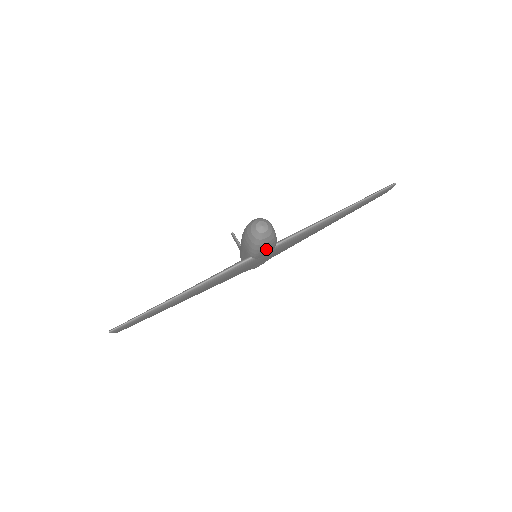
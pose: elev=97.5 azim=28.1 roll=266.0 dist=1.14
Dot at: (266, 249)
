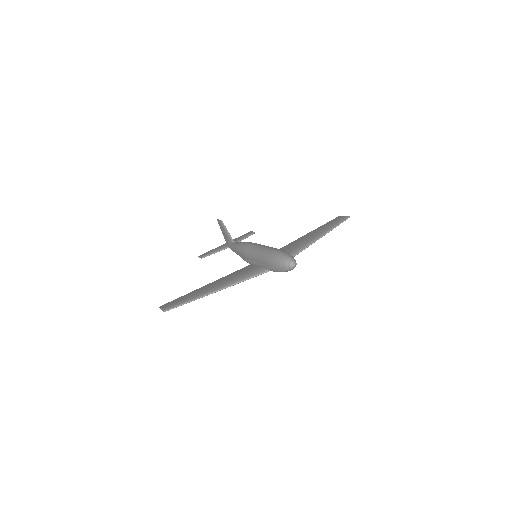
Dot at: occluded
